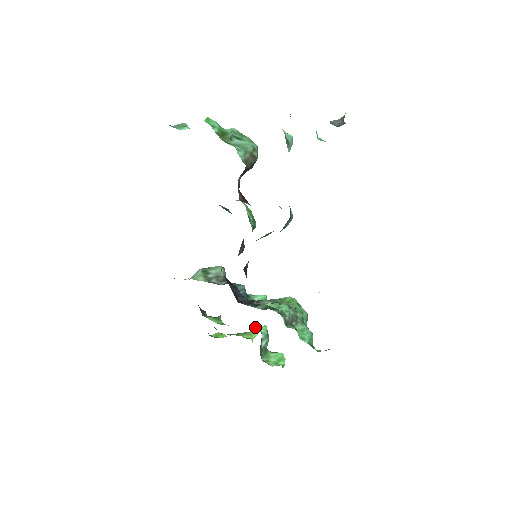
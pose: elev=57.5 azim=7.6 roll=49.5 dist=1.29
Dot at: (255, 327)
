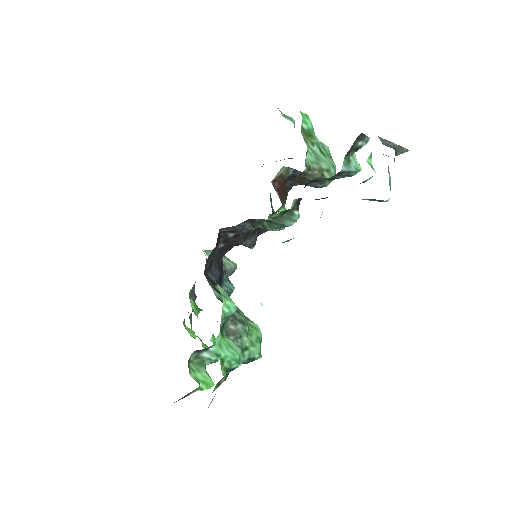
Dot at: occluded
